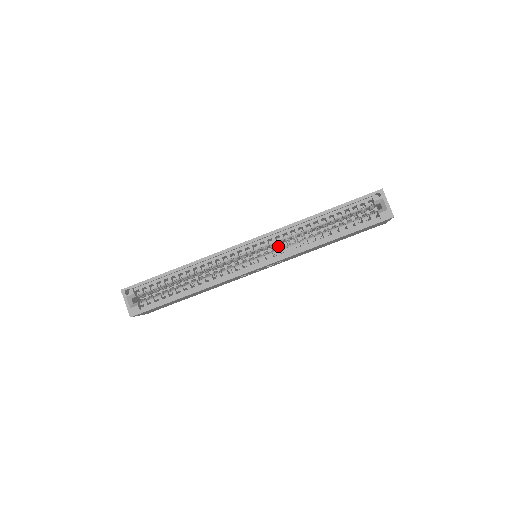
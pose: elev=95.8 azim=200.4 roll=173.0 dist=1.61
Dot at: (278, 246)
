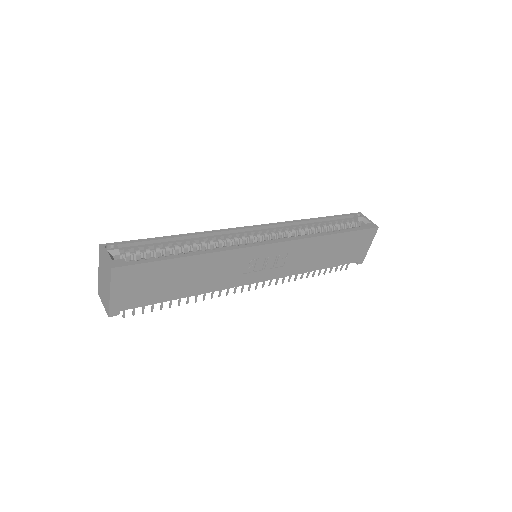
Dot at: occluded
